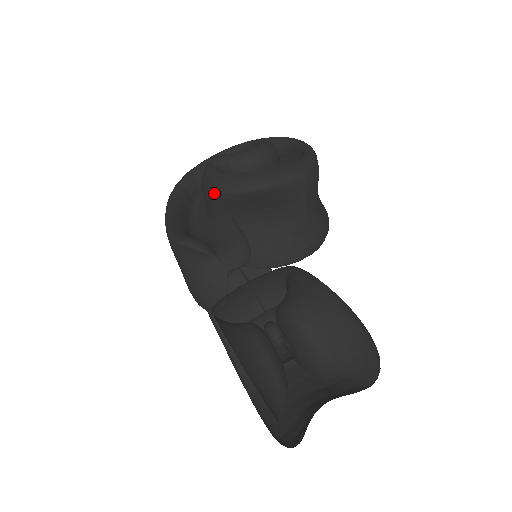
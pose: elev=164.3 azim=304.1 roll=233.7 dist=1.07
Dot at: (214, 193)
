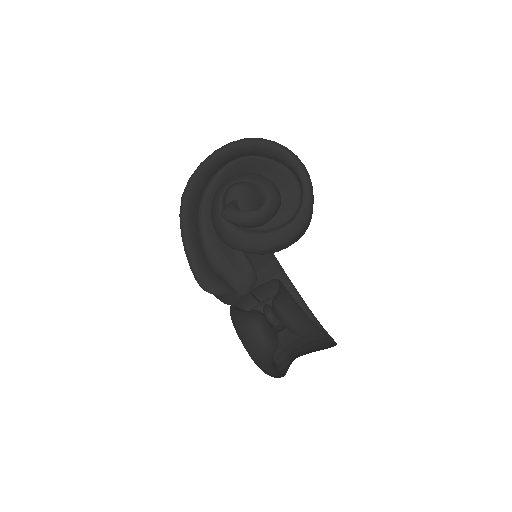
Dot at: (228, 245)
